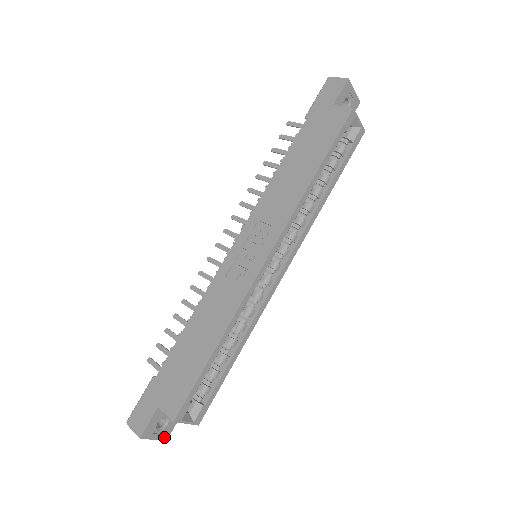
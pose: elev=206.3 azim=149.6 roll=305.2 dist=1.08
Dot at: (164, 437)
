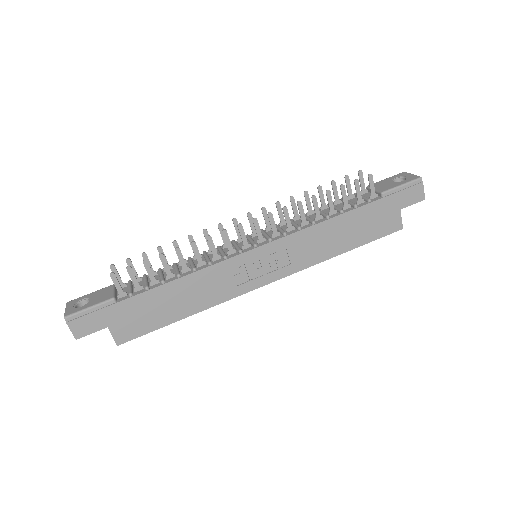
Dot at: occluded
